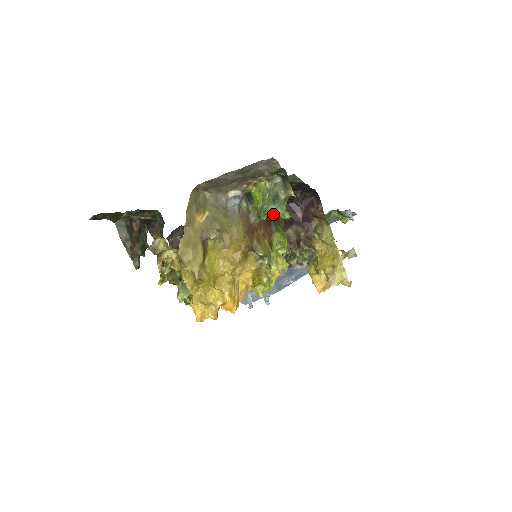
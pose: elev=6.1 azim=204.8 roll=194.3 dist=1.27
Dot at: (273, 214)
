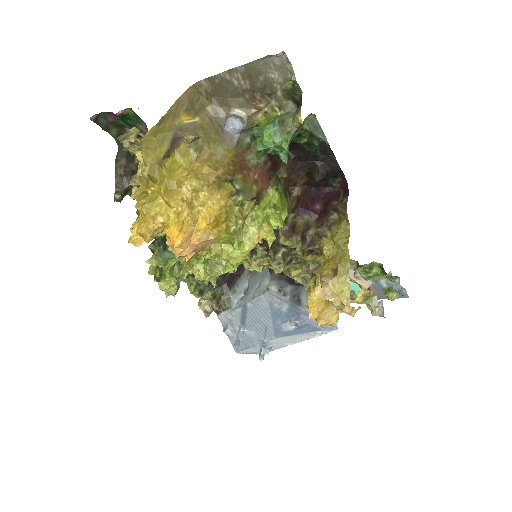
Dot at: (268, 136)
